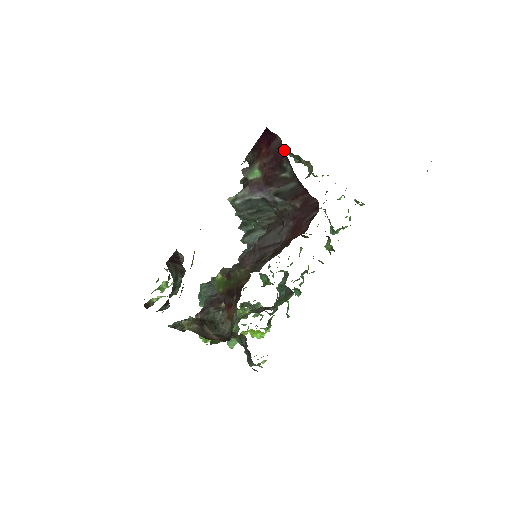
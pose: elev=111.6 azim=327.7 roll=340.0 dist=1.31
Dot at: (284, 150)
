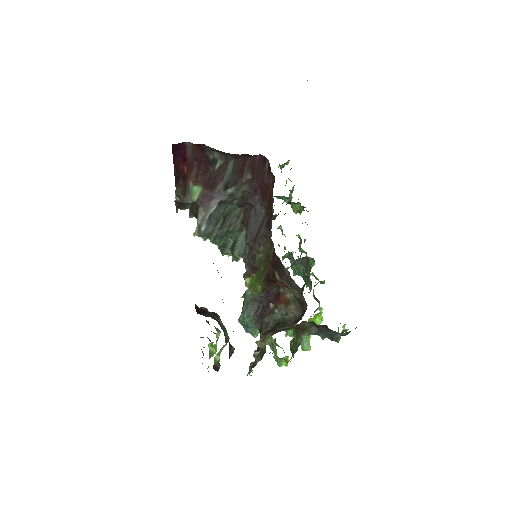
Dot at: occluded
